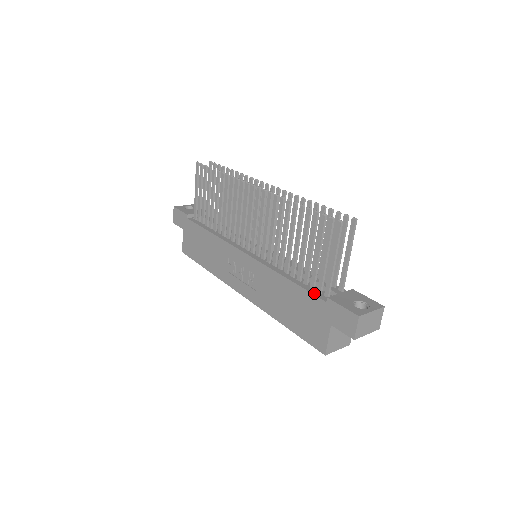
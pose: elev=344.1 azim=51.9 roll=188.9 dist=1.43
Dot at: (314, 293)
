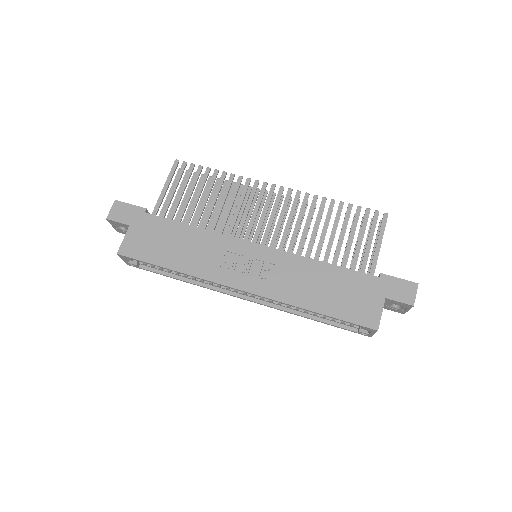
Dot at: (361, 273)
